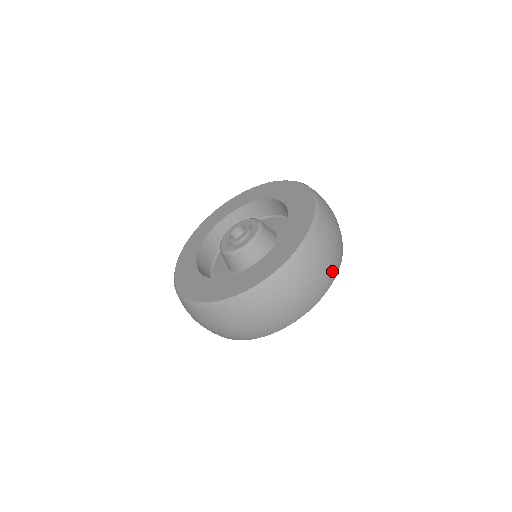
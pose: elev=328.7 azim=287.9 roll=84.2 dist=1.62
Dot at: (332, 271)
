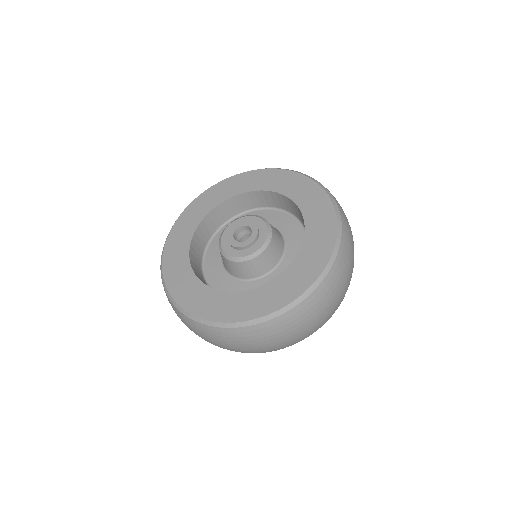
Dot at: occluded
